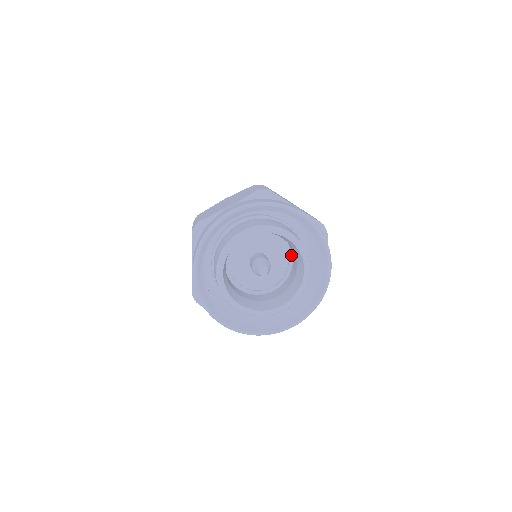
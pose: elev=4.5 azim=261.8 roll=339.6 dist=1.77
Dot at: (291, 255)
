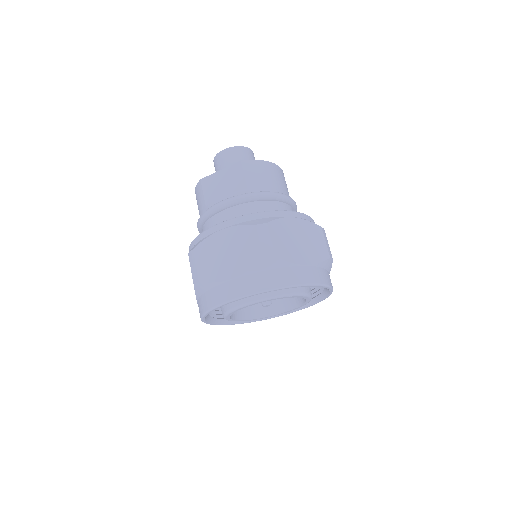
Dot at: occluded
